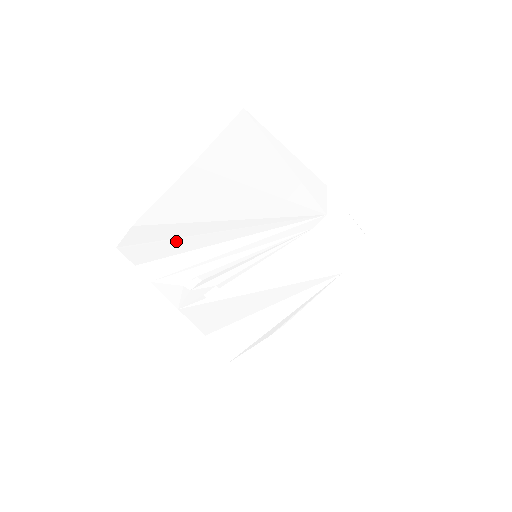
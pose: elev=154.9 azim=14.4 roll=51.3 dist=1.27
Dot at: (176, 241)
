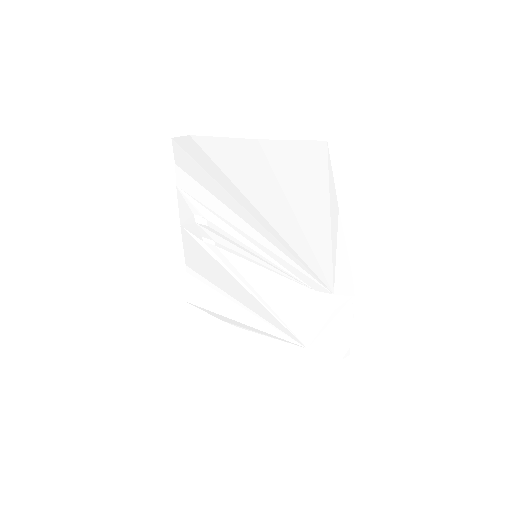
Dot at: (211, 179)
